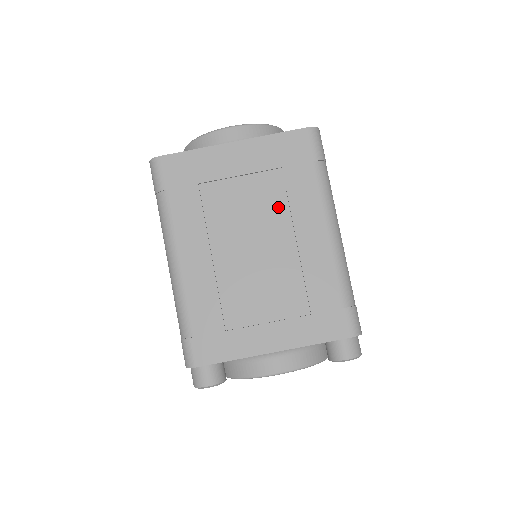
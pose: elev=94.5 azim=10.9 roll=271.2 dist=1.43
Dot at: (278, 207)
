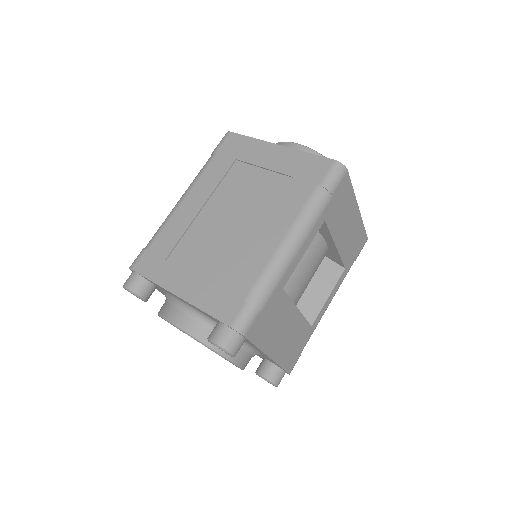
Dot at: (268, 202)
